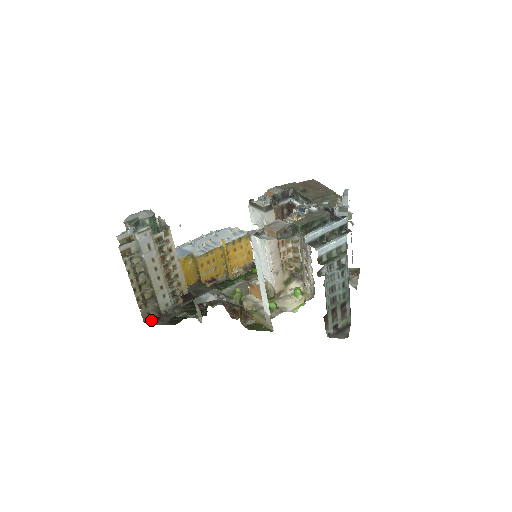
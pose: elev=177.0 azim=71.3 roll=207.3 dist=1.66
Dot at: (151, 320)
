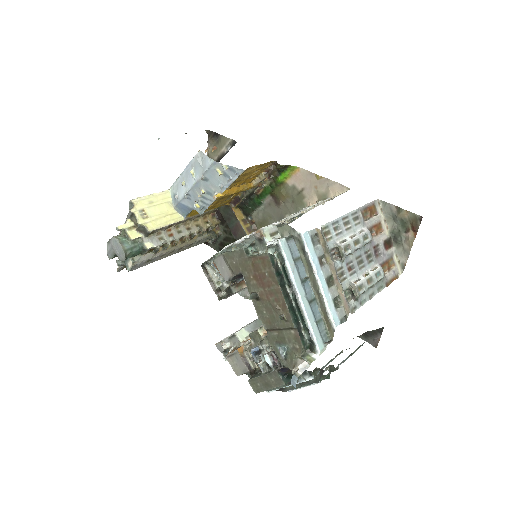
Dot at: occluded
